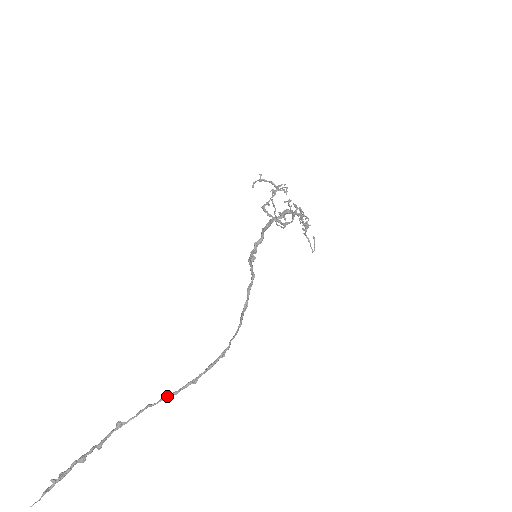
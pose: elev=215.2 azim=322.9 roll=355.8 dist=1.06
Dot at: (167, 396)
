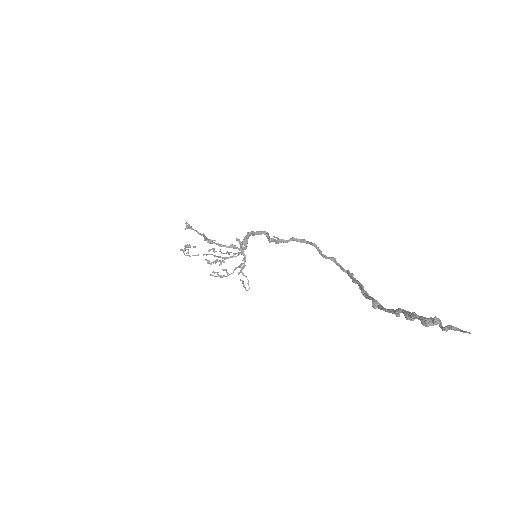
Dot at: (366, 291)
